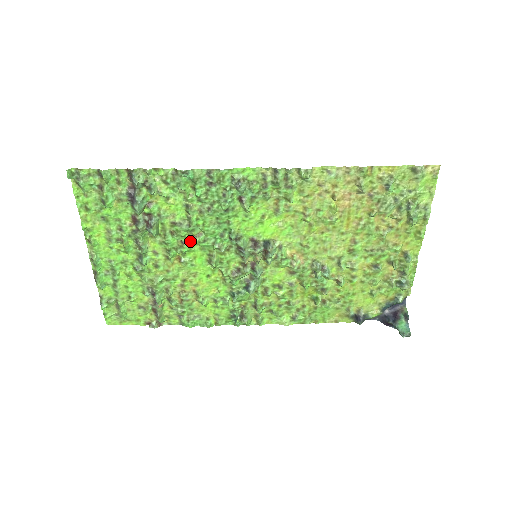
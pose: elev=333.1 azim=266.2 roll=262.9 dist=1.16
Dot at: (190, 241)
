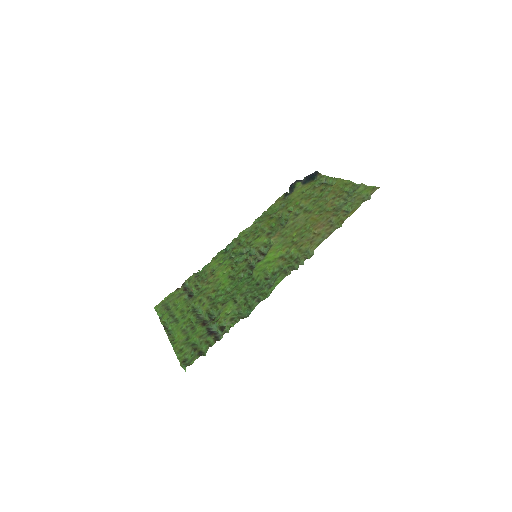
Dot at: (229, 293)
